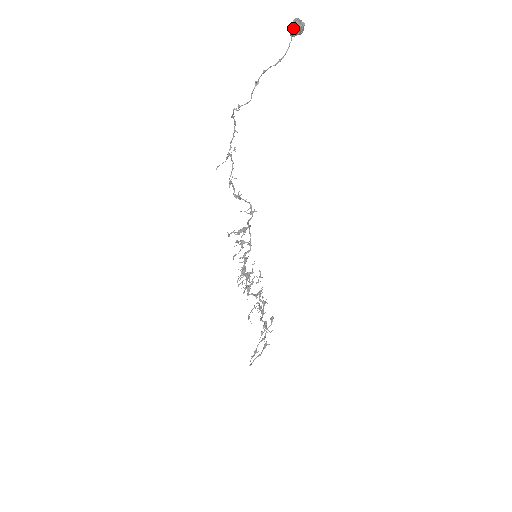
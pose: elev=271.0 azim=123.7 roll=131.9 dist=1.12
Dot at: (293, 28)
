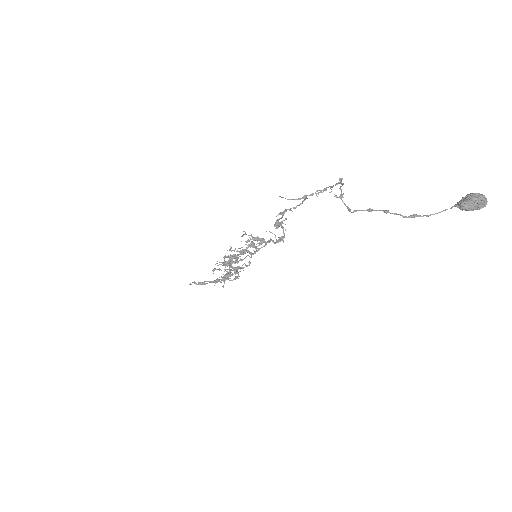
Dot at: (464, 205)
